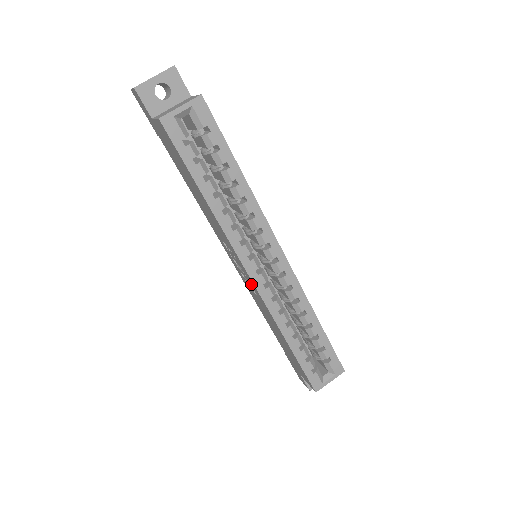
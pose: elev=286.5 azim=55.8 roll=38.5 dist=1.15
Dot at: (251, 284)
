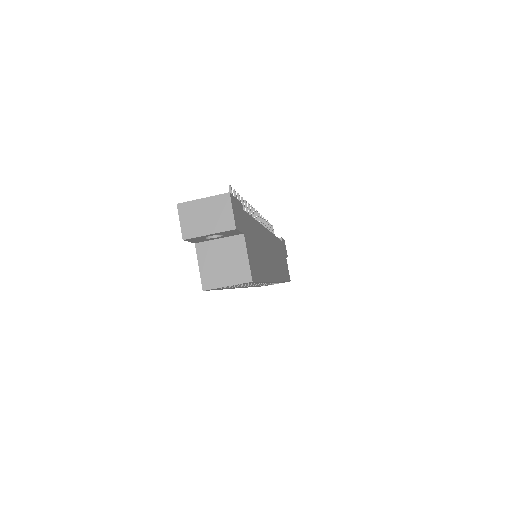
Dot at: occluded
